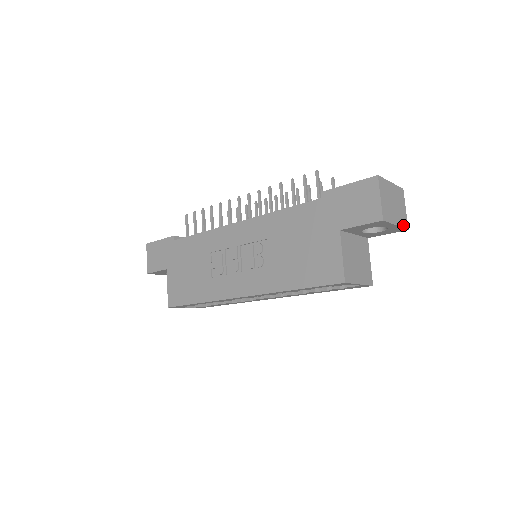
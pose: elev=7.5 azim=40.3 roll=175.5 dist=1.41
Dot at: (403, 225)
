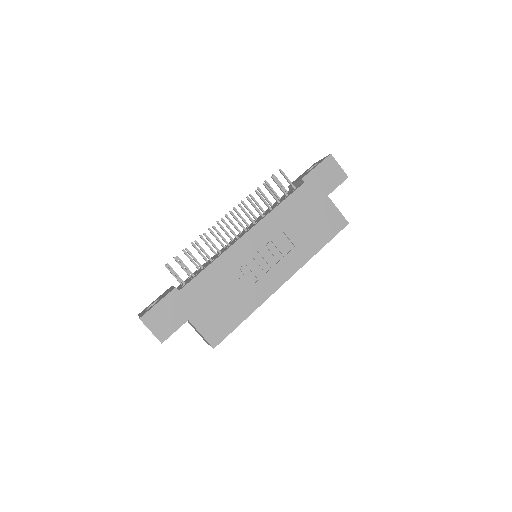
Dot at: occluded
